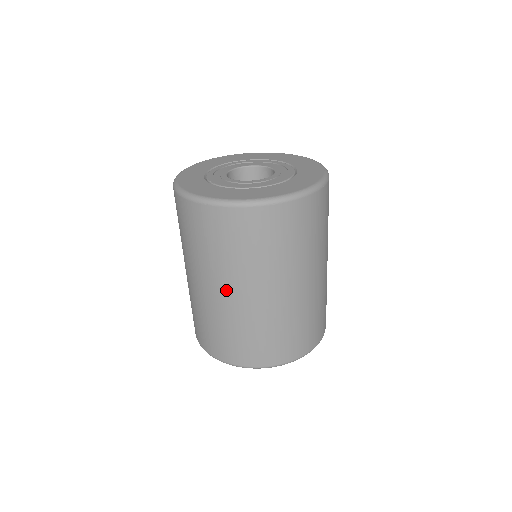
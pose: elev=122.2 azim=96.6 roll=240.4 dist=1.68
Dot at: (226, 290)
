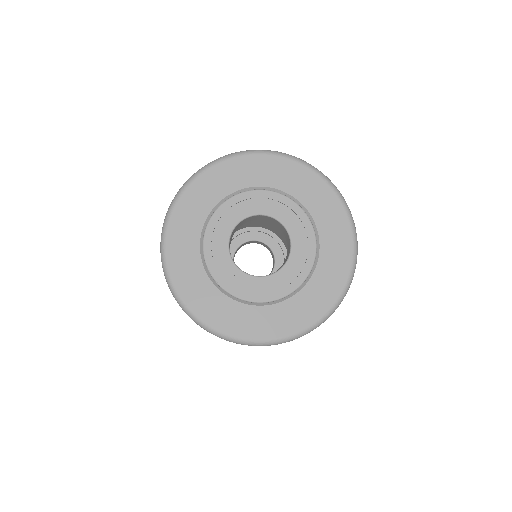
Dot at: occluded
